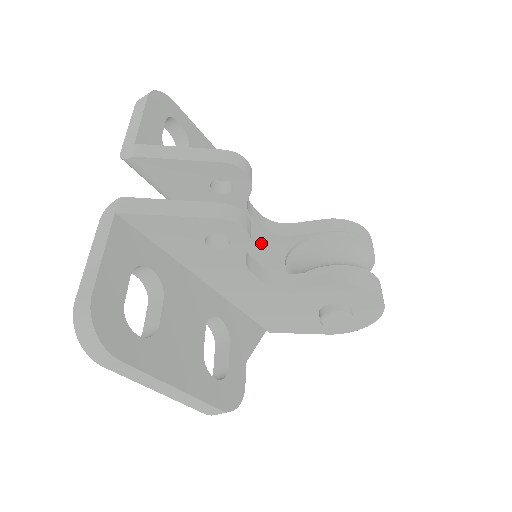
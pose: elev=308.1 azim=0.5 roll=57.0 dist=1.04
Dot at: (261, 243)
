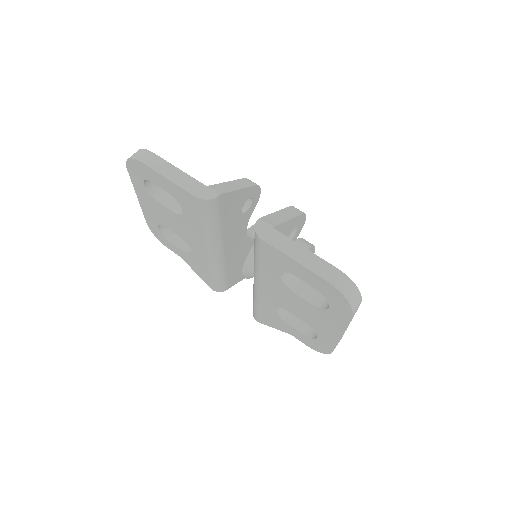
Dot at: (241, 251)
